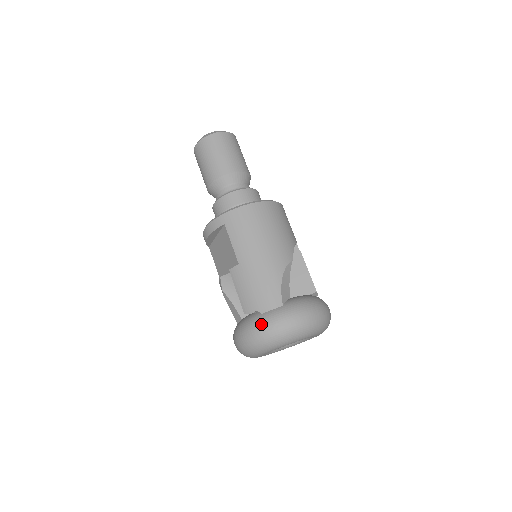
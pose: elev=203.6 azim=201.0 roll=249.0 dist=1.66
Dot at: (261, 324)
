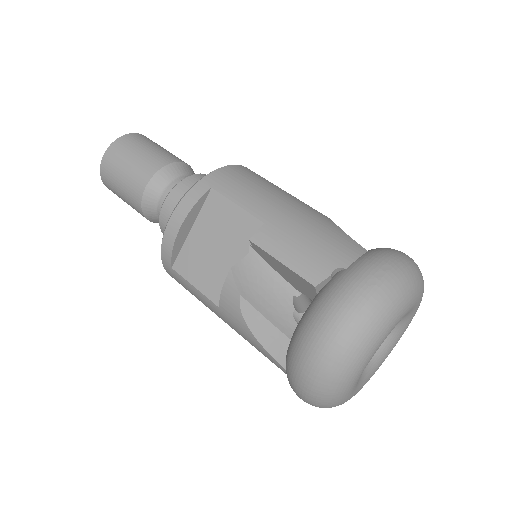
Dot at: (361, 275)
